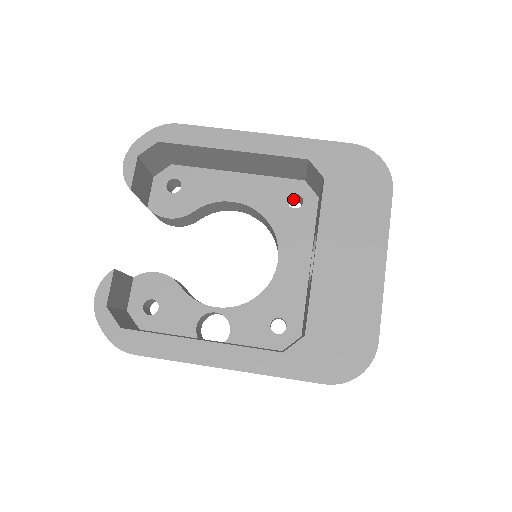
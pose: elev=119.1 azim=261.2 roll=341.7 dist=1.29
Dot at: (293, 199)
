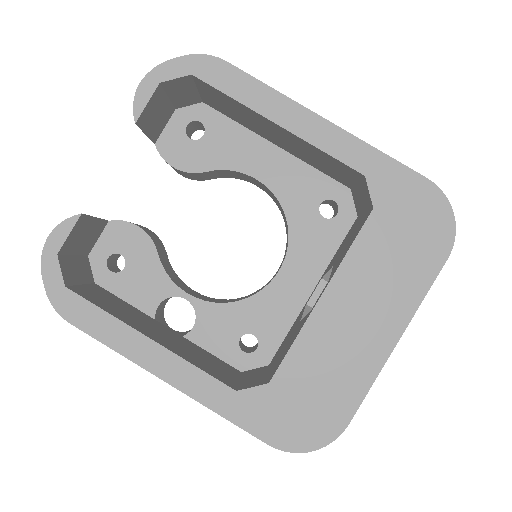
Dot at: (328, 202)
